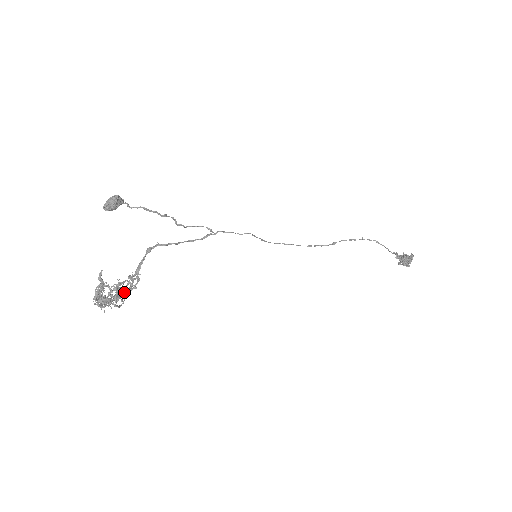
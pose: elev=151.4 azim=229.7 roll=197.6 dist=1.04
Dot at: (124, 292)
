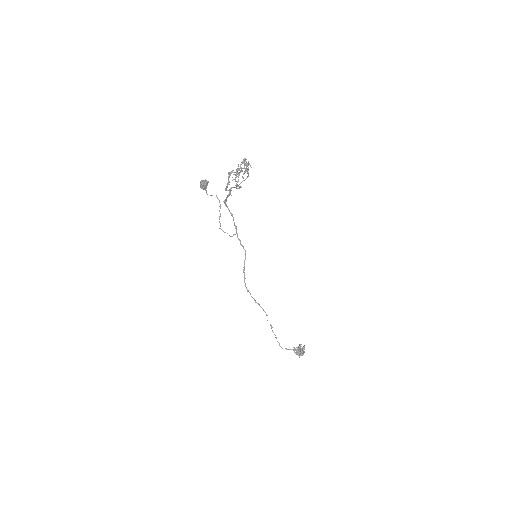
Dot at: occluded
